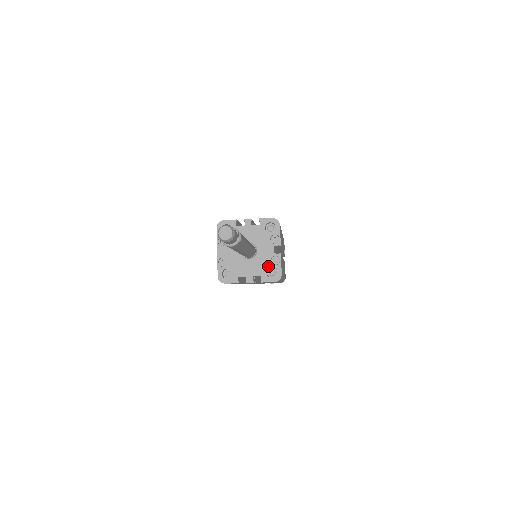
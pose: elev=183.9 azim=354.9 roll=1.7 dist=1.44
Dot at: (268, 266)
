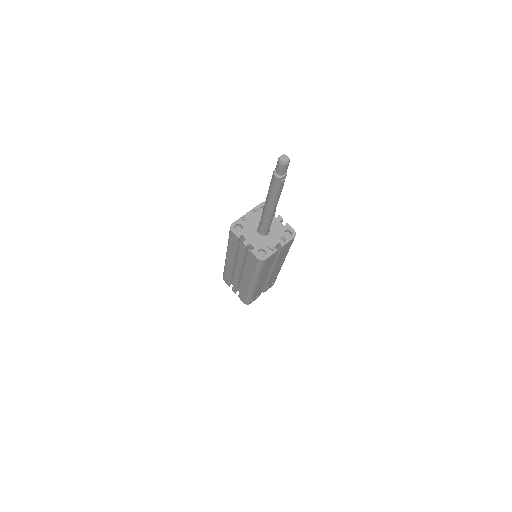
Dot at: (264, 248)
